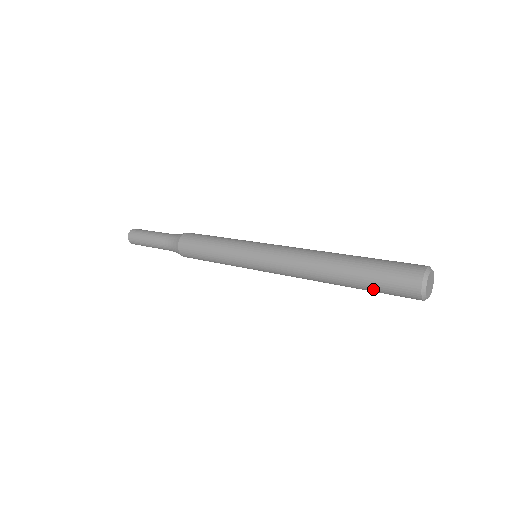
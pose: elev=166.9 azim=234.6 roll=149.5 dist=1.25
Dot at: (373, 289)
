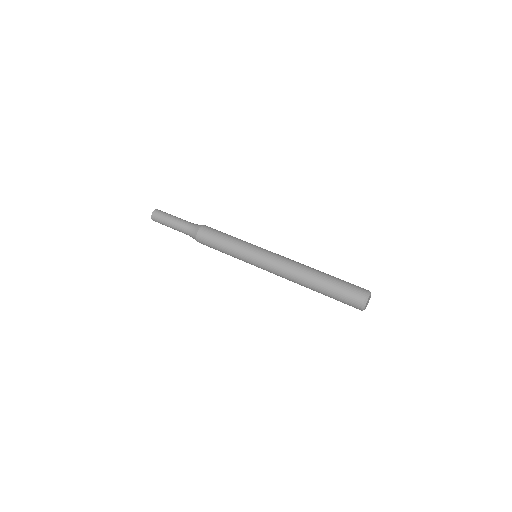
Dot at: (334, 298)
